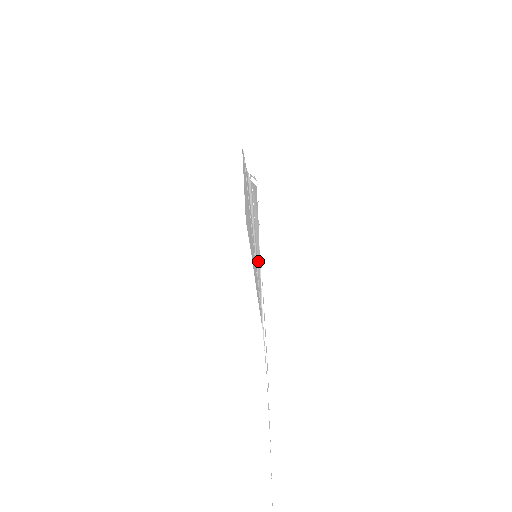
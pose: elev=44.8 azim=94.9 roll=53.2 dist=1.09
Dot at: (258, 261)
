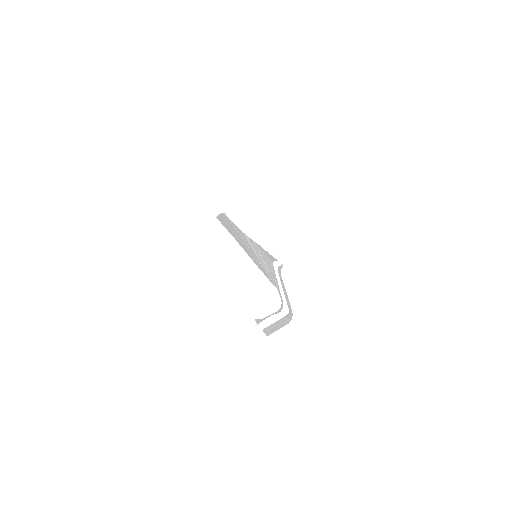
Dot at: (268, 268)
